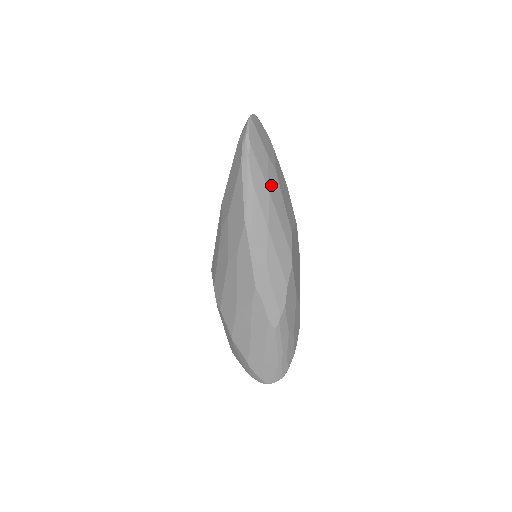
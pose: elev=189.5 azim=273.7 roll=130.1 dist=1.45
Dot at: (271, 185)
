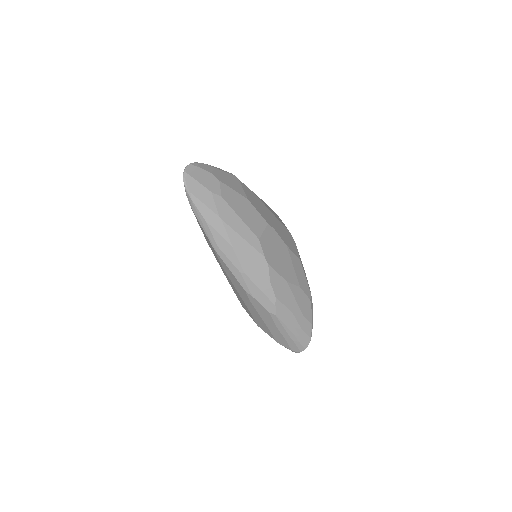
Dot at: (222, 213)
